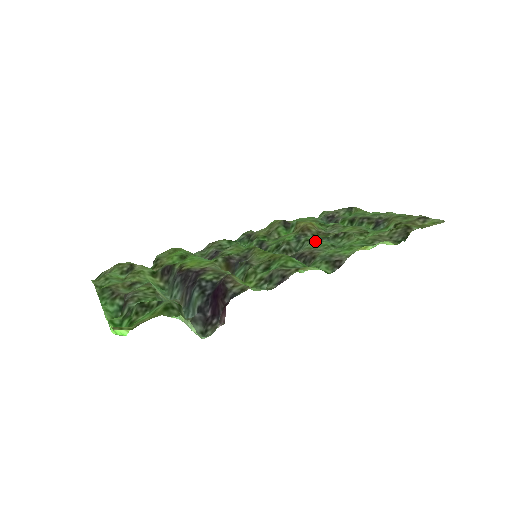
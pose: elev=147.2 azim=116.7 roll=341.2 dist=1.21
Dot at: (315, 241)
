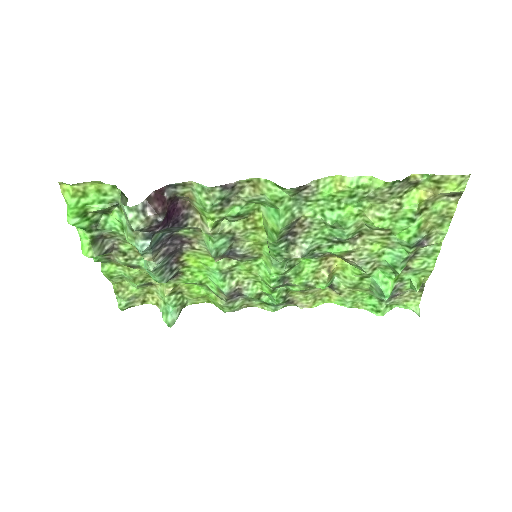
Dot at: (323, 241)
